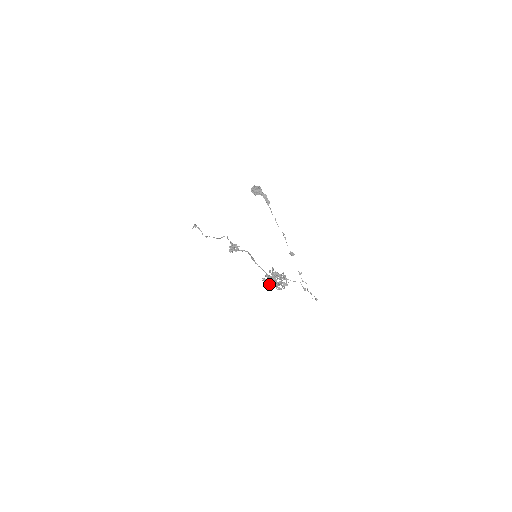
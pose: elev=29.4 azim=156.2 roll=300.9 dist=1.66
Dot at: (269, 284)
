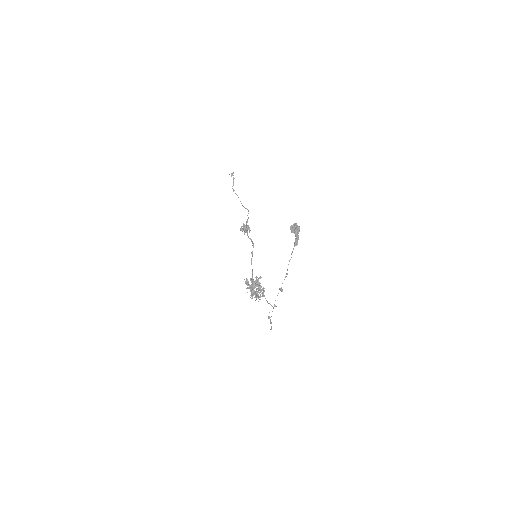
Dot at: (247, 287)
